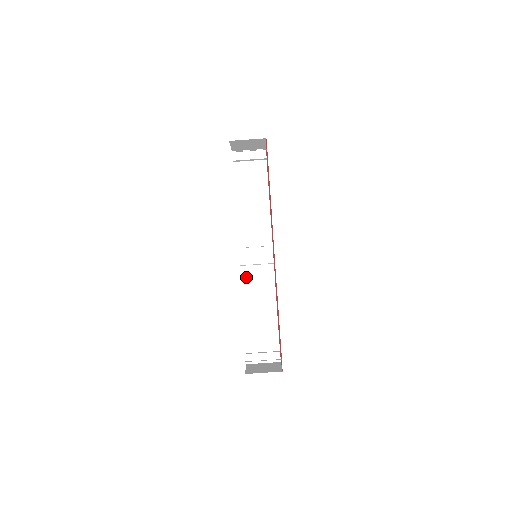
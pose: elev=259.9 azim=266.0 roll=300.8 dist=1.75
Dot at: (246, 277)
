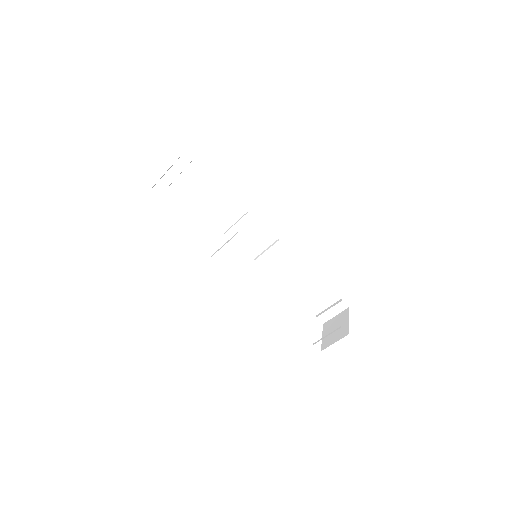
Dot at: (266, 265)
